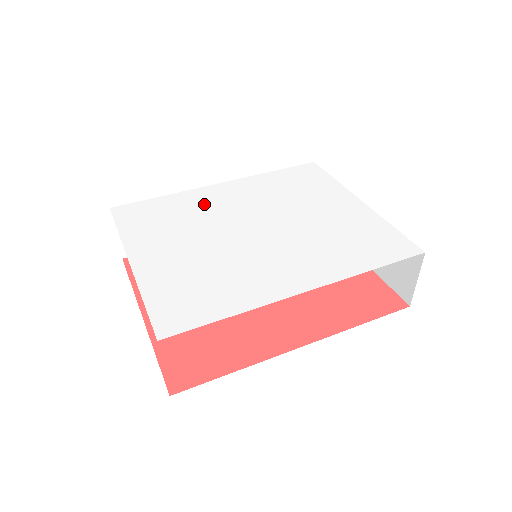
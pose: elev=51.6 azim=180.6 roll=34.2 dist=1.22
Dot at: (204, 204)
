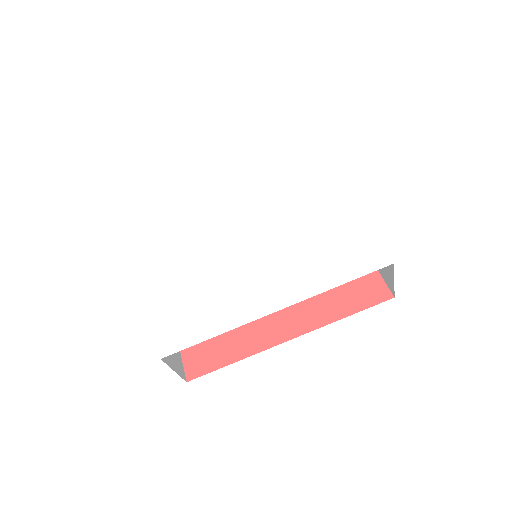
Dot at: (210, 211)
